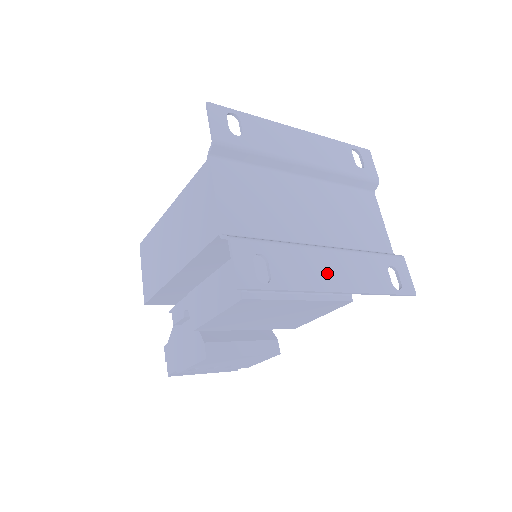
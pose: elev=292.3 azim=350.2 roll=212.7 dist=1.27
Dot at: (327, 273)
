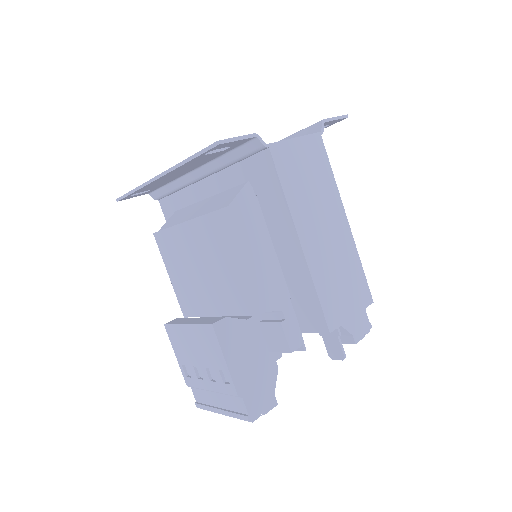
Dot at: occluded
